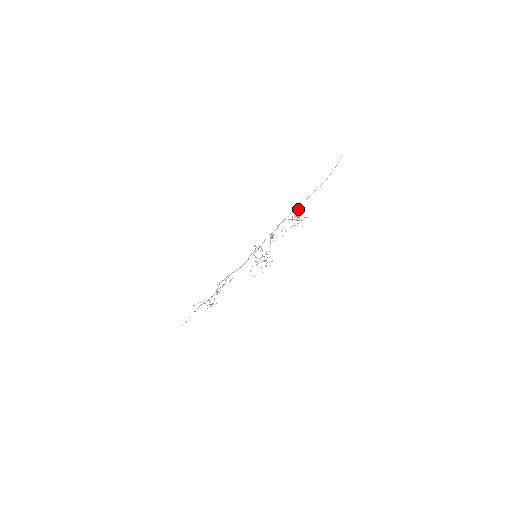
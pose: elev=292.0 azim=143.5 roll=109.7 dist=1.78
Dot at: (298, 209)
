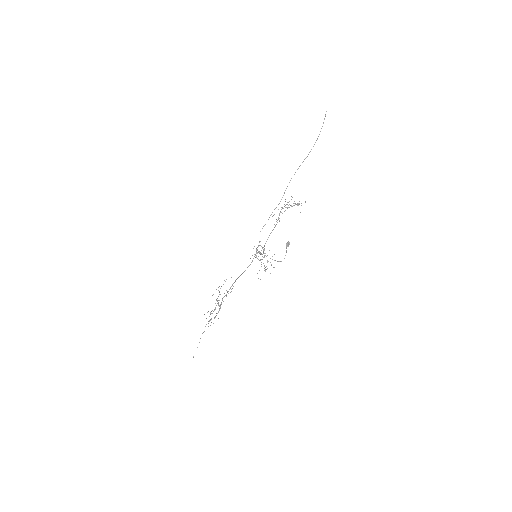
Dot at: occluded
